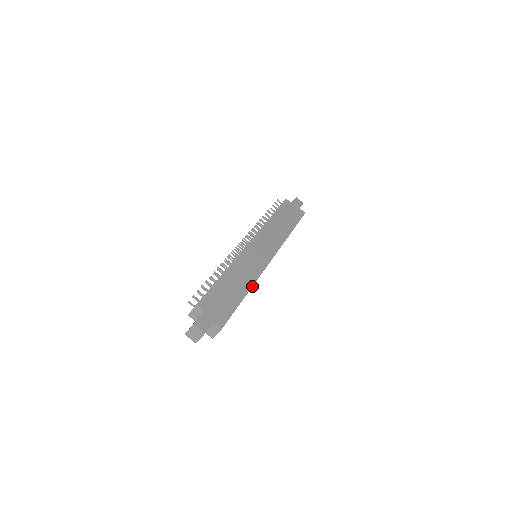
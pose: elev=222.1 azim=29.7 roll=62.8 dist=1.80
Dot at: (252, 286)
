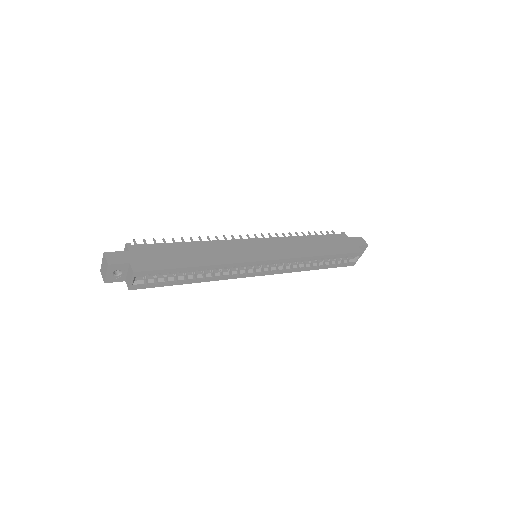
Dot at: (215, 264)
